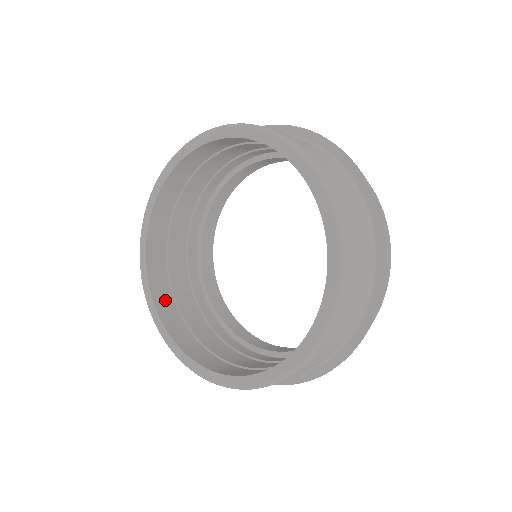
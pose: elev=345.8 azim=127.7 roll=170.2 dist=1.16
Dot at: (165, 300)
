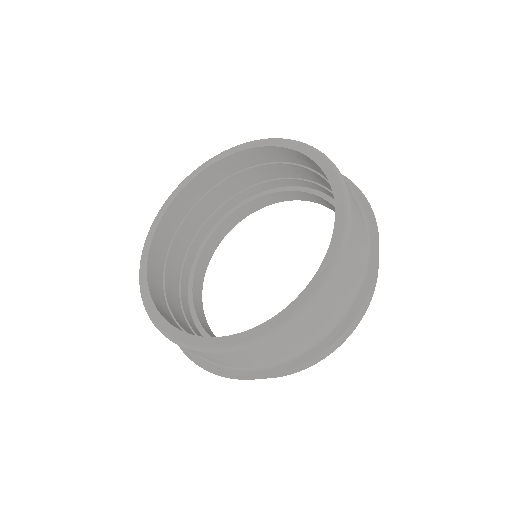
Dot at: (159, 252)
